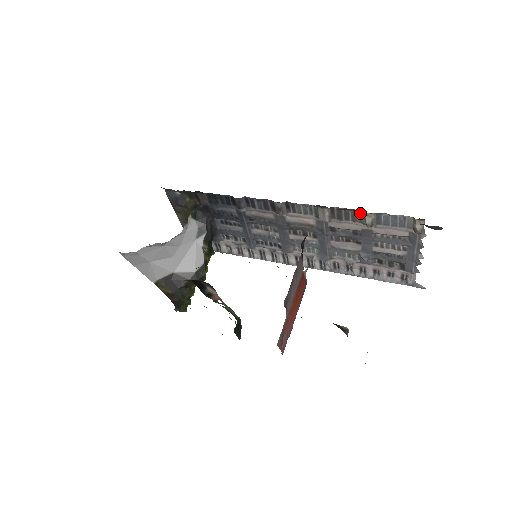
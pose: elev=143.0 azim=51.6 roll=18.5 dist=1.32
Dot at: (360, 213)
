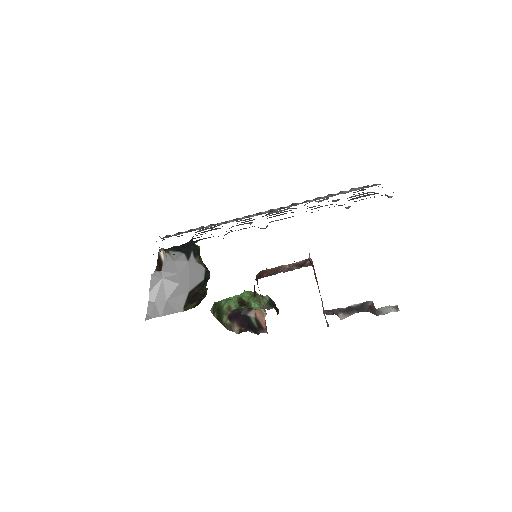
Dot at: (339, 205)
